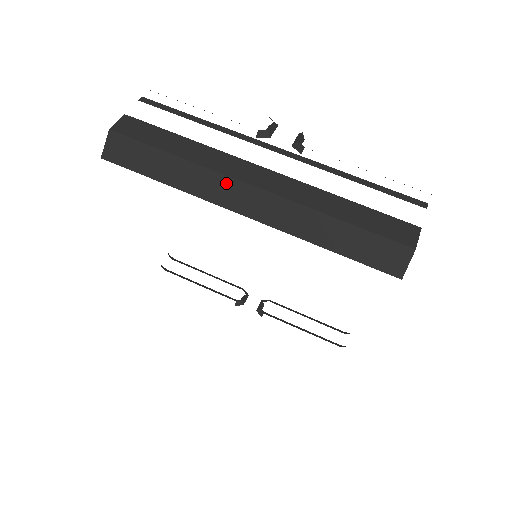
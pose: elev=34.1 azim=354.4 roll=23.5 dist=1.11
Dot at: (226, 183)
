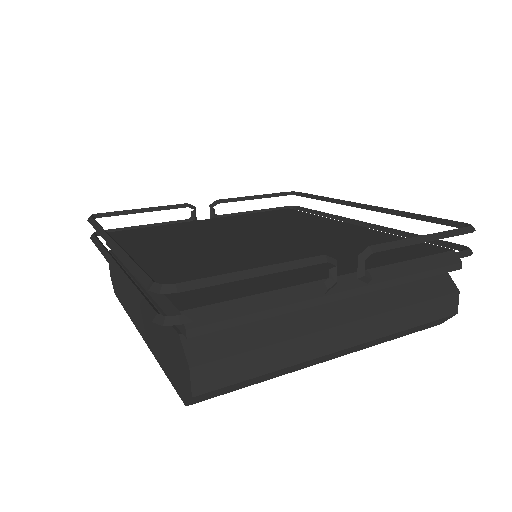
Dot at: (321, 359)
